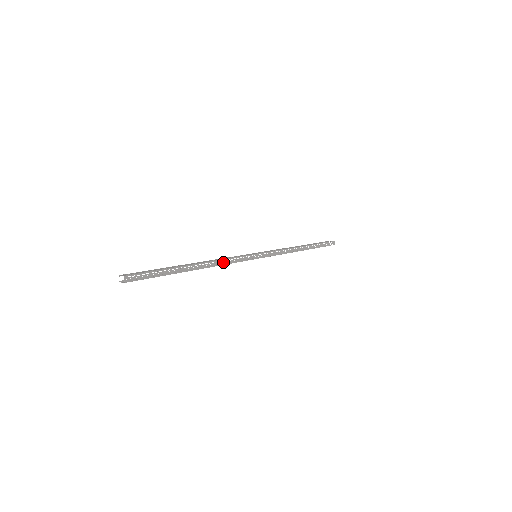
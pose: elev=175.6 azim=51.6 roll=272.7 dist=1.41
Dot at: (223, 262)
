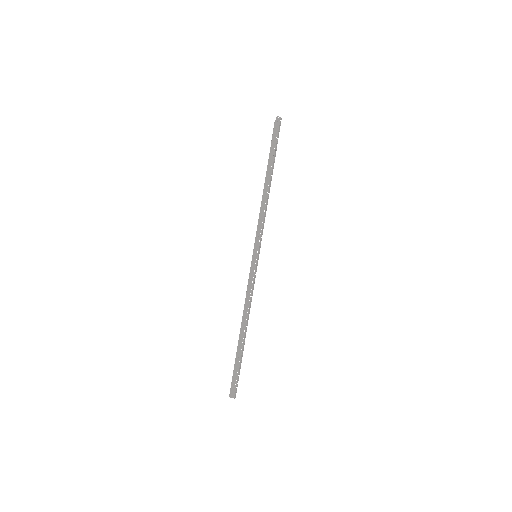
Dot at: (250, 302)
